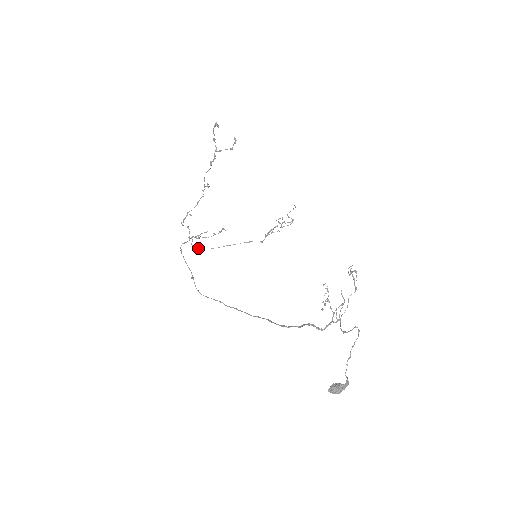
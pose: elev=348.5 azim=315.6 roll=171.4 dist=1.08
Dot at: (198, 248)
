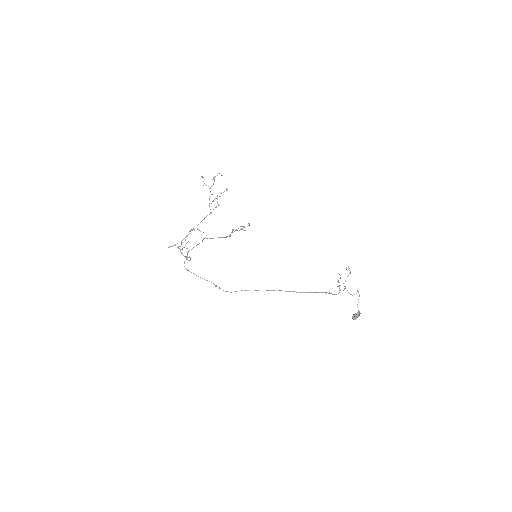
Dot at: (172, 246)
